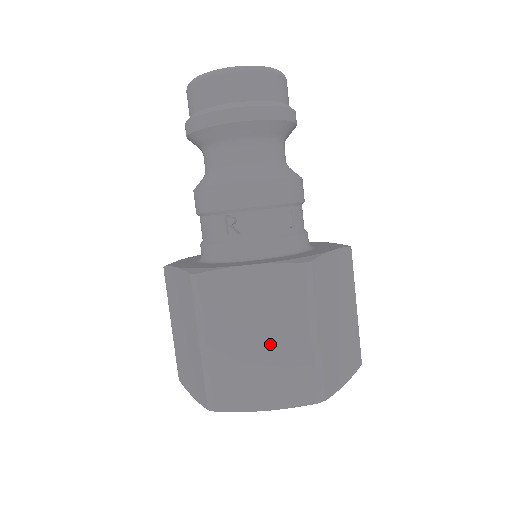
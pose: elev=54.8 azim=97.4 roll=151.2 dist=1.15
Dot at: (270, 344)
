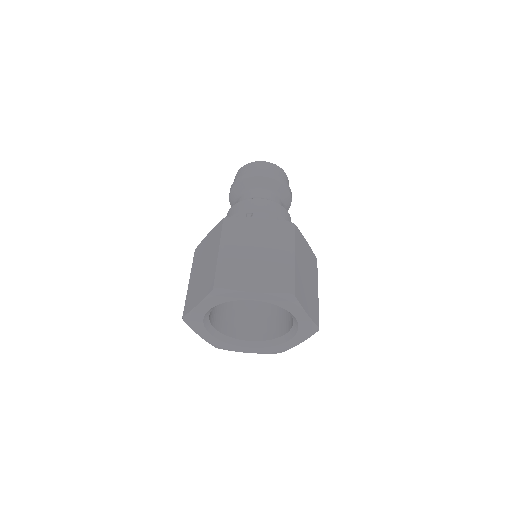
Dot at: (264, 256)
